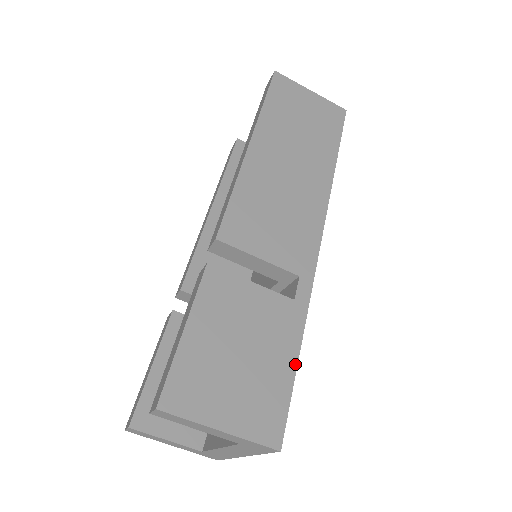
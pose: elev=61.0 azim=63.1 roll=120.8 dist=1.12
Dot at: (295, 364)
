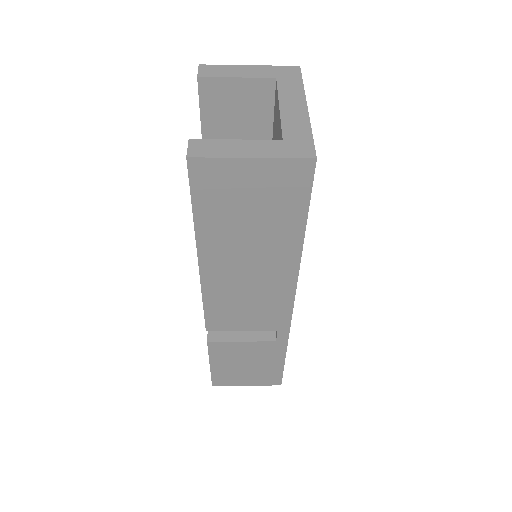
Dot at: (283, 363)
